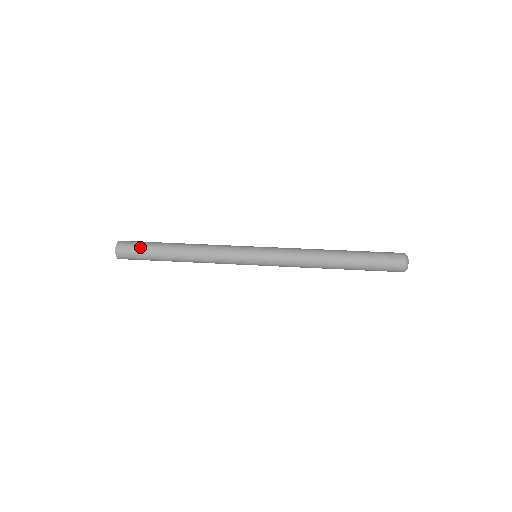
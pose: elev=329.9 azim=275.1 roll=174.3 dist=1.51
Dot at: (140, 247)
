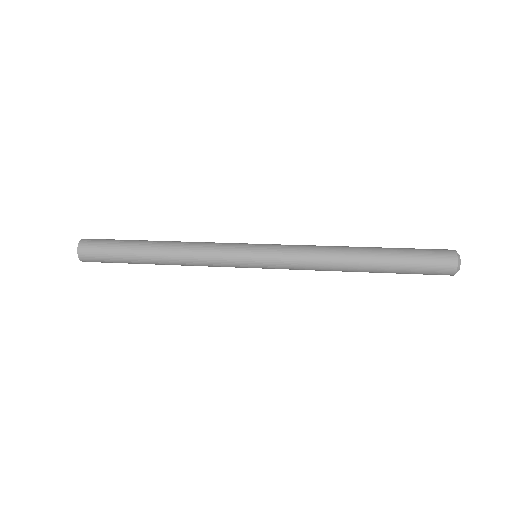
Dot at: (108, 247)
